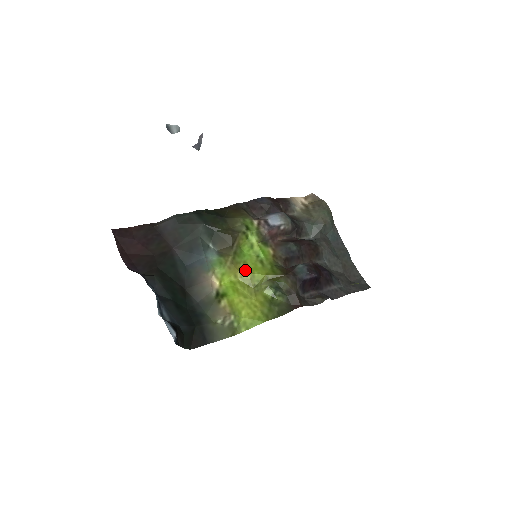
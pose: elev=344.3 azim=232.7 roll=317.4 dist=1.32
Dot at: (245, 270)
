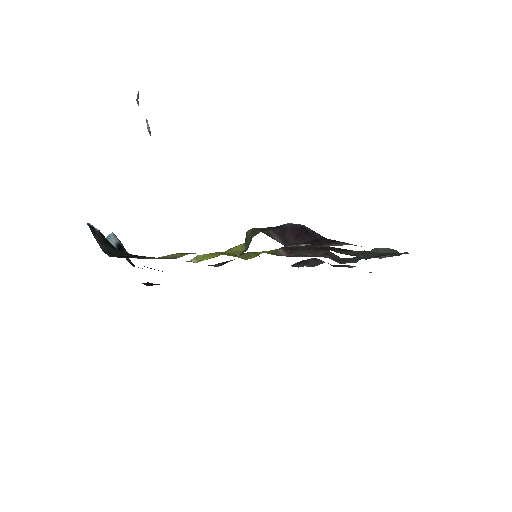
Dot at: occluded
